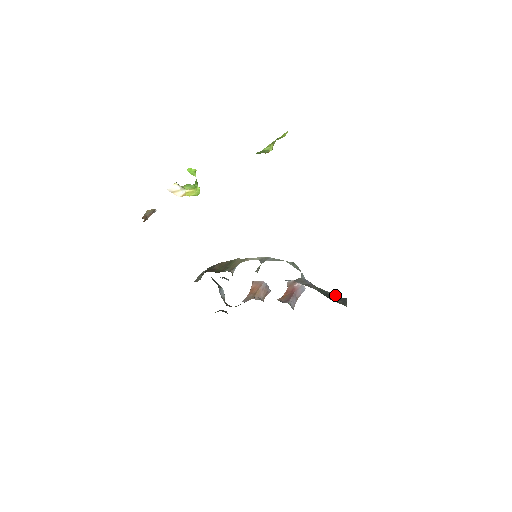
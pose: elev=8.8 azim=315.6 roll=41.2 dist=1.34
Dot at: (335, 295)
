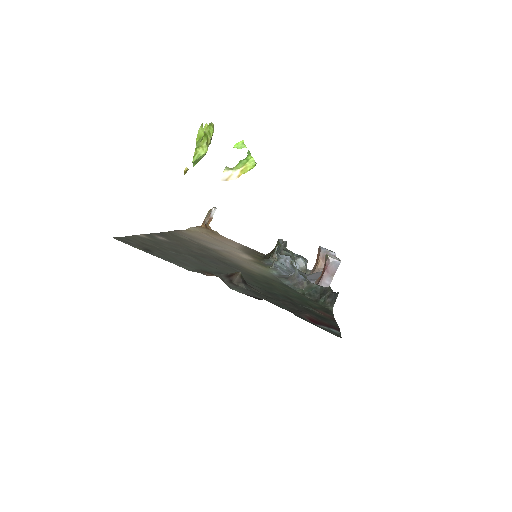
Dot at: (326, 291)
